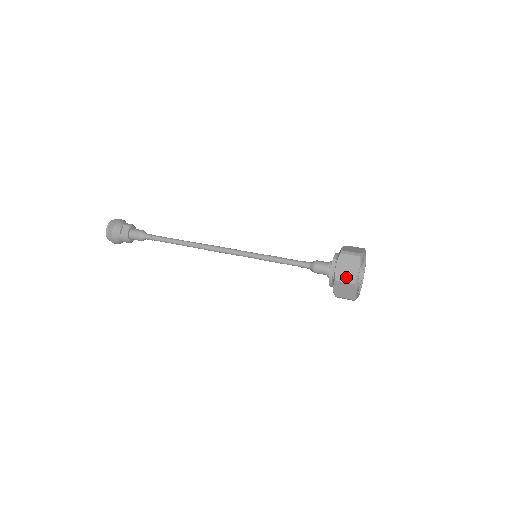
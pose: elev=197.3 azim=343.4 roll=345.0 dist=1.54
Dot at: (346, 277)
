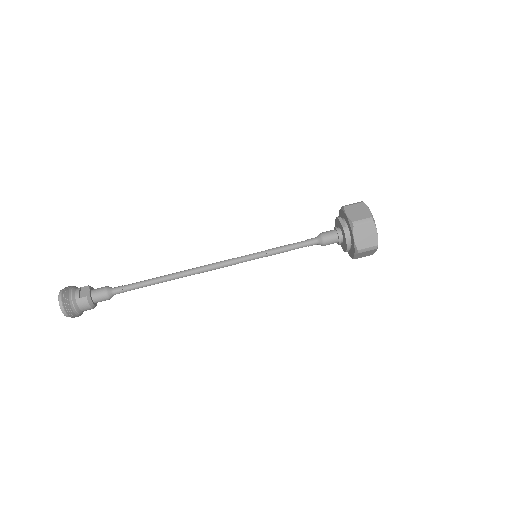
Dot at: (362, 218)
